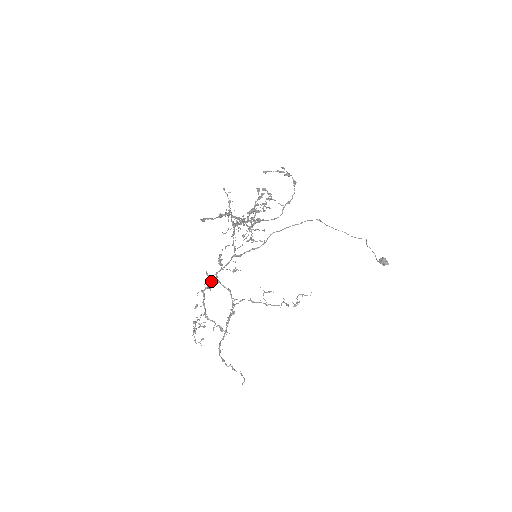
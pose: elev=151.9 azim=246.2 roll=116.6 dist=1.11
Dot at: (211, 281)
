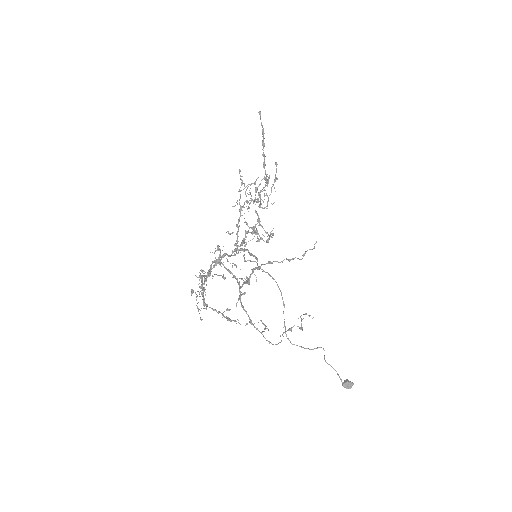
Dot at: occluded
